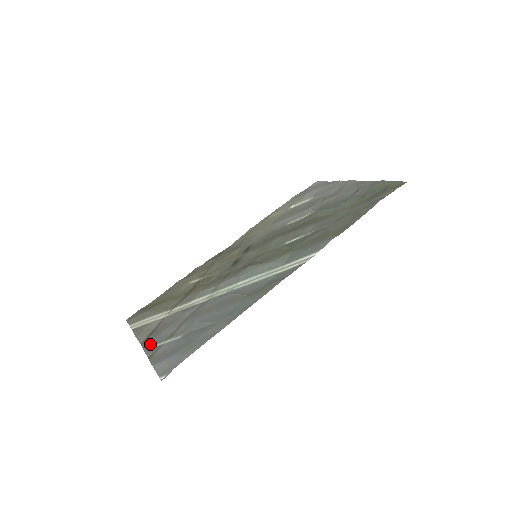
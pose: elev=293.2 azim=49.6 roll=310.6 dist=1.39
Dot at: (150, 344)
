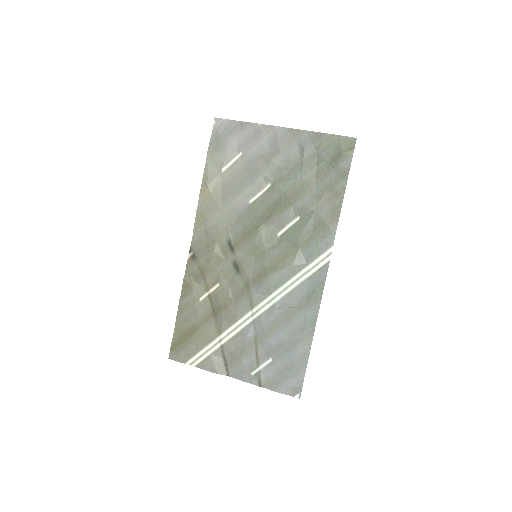
Dot at: (243, 375)
